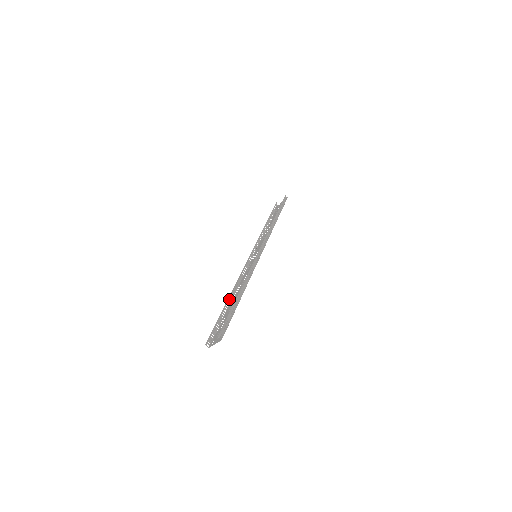
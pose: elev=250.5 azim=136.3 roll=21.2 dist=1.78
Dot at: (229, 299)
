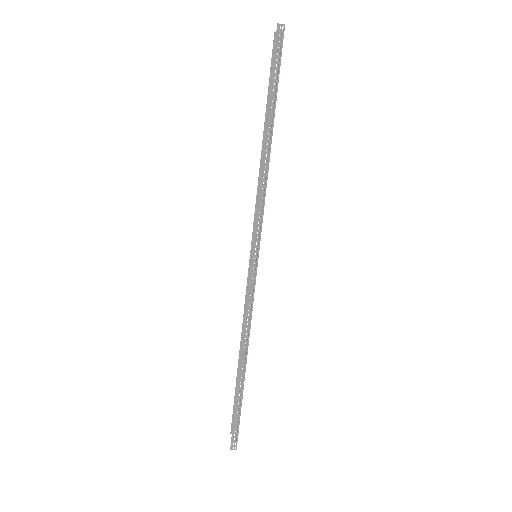
Dot at: occluded
